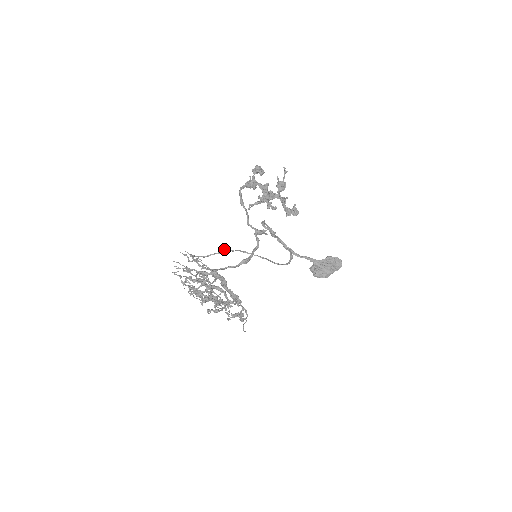
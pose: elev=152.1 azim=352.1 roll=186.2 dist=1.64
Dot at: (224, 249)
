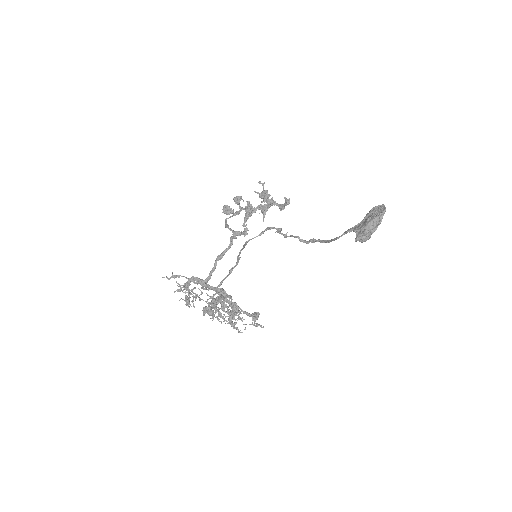
Dot at: (231, 269)
